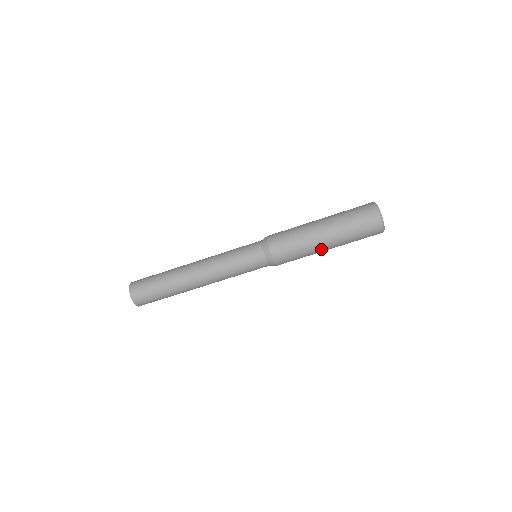
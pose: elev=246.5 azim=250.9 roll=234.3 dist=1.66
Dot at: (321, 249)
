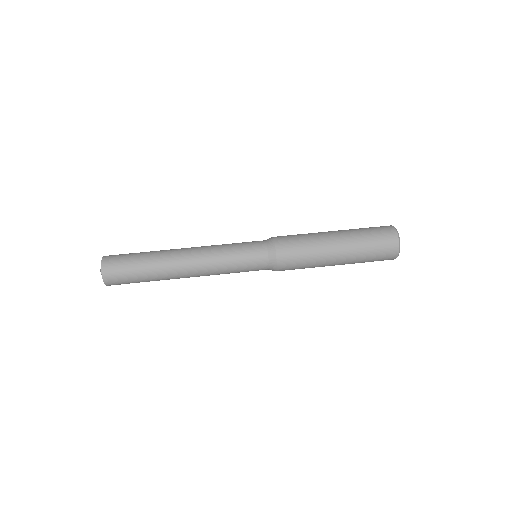
Dot at: (330, 253)
